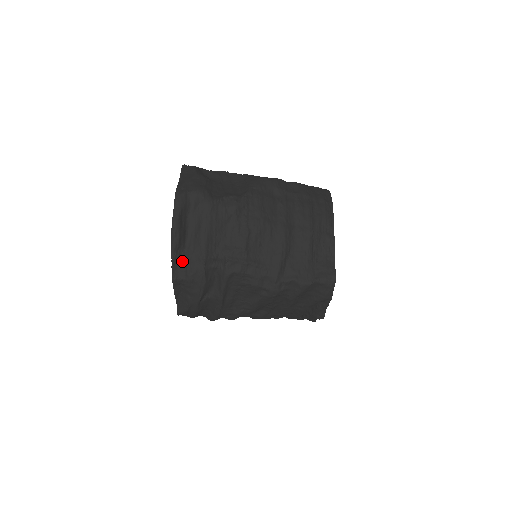
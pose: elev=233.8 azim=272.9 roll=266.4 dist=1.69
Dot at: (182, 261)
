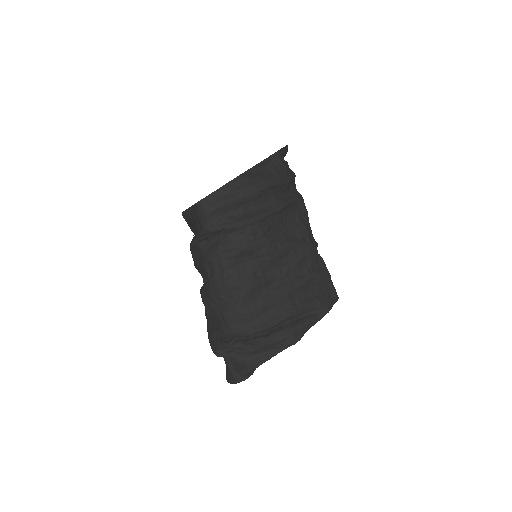
Dot at: (283, 158)
